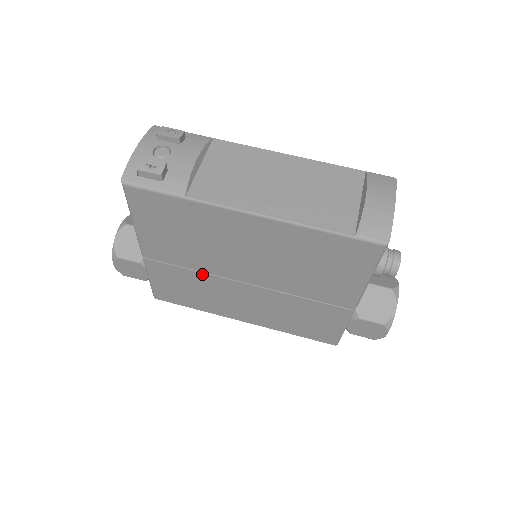
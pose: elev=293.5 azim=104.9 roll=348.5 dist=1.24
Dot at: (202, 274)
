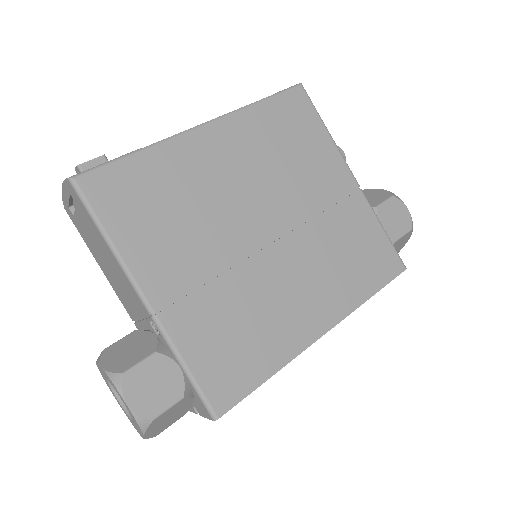
Dot at: (229, 274)
